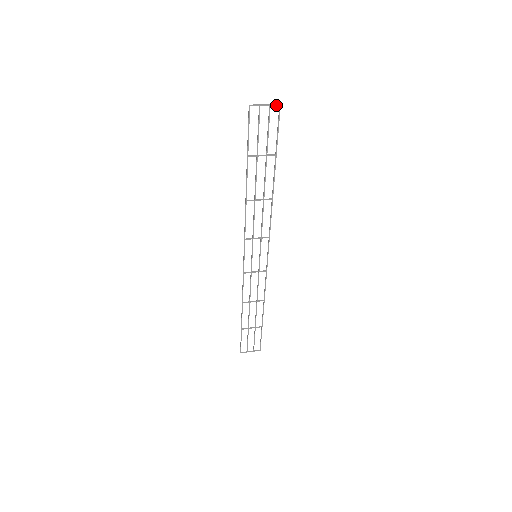
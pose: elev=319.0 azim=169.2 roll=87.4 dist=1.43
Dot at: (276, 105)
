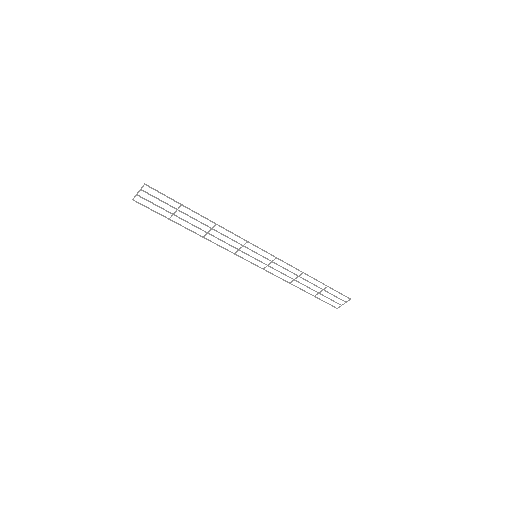
Dot at: occluded
